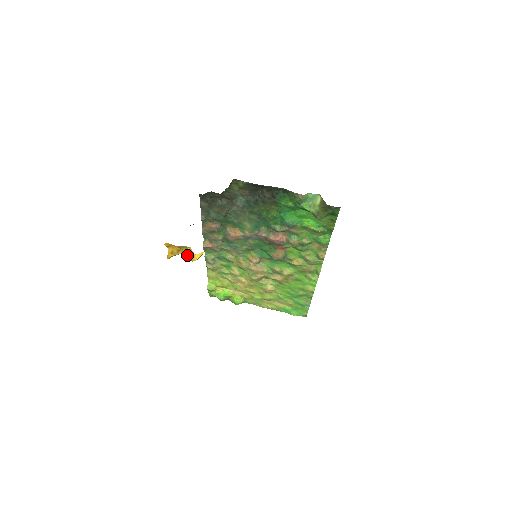
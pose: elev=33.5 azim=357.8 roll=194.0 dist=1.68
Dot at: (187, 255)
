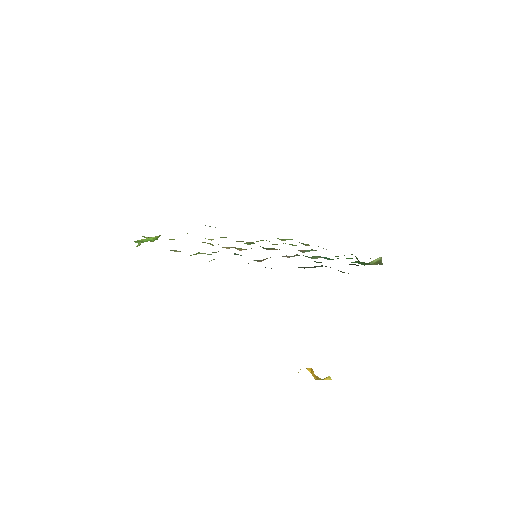
Dot at: occluded
